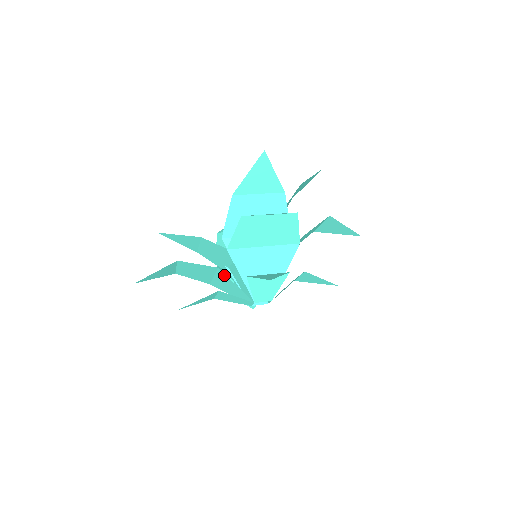
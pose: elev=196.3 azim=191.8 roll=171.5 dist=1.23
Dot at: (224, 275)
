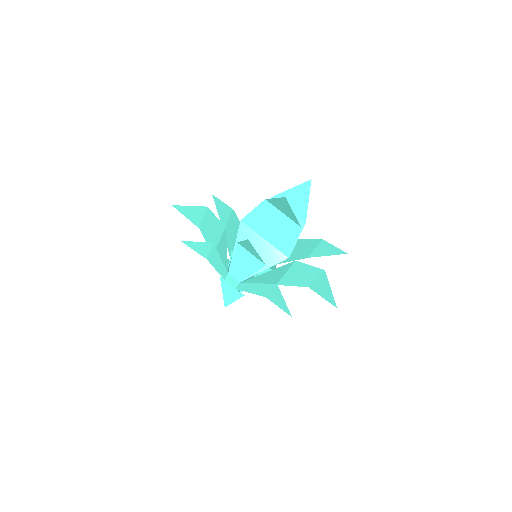
Dot at: (225, 237)
